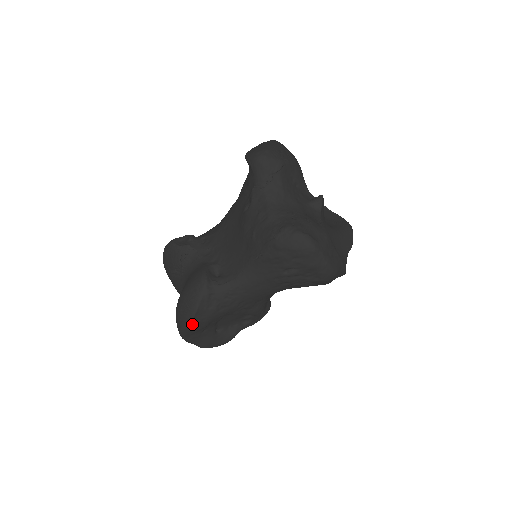
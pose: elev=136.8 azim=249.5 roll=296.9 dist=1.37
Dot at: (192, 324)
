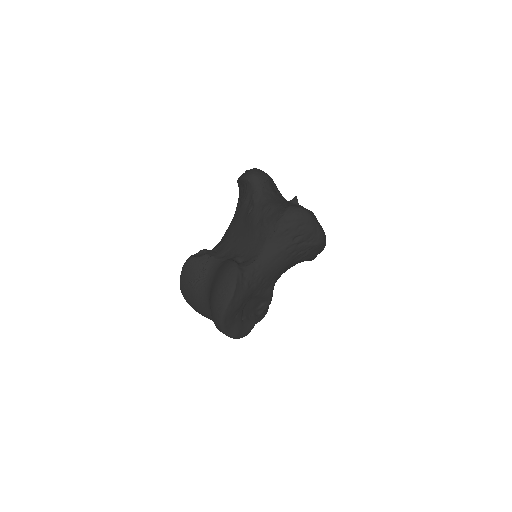
Dot at: (232, 303)
